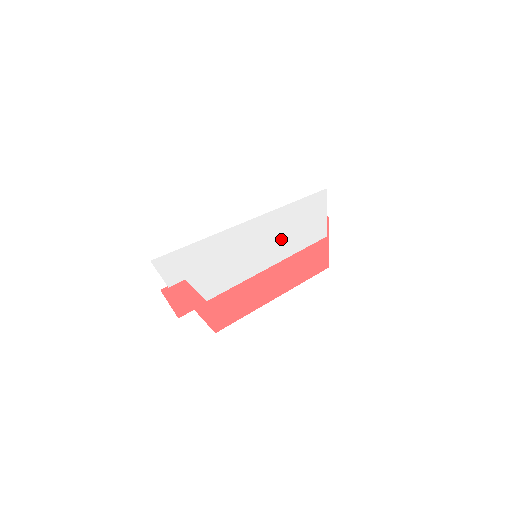
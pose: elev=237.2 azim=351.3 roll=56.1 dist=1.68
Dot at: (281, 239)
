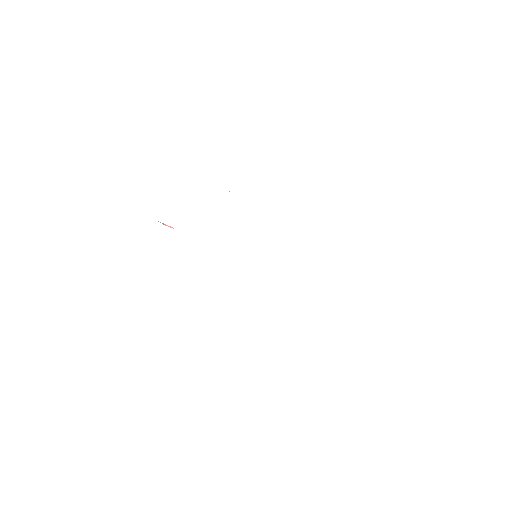
Dot at: (268, 283)
